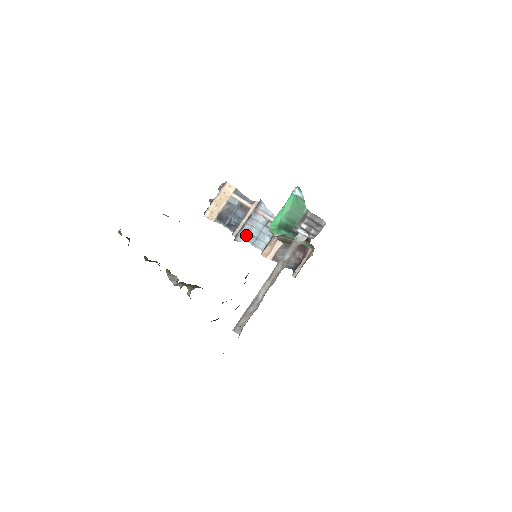
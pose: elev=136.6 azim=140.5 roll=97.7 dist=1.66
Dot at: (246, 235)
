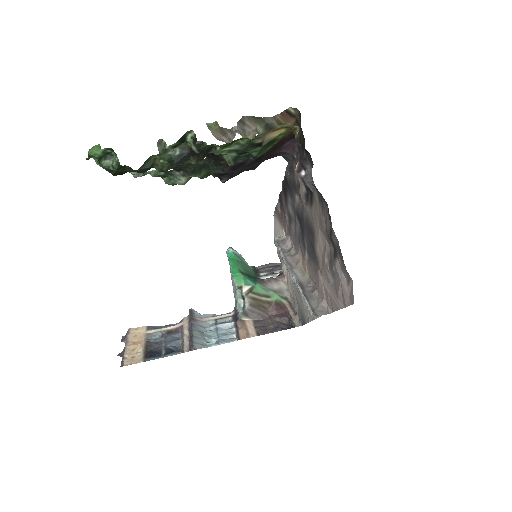
Dot at: (202, 342)
